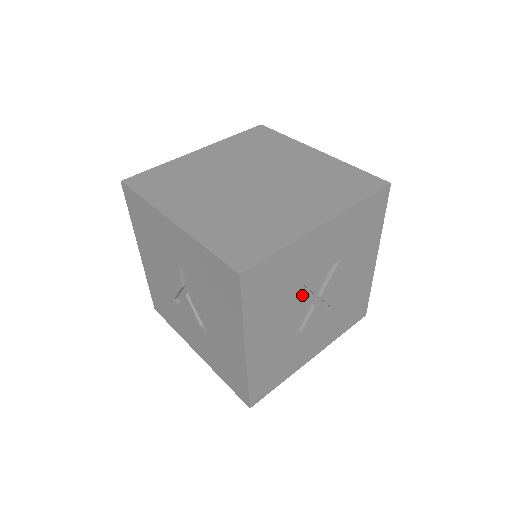
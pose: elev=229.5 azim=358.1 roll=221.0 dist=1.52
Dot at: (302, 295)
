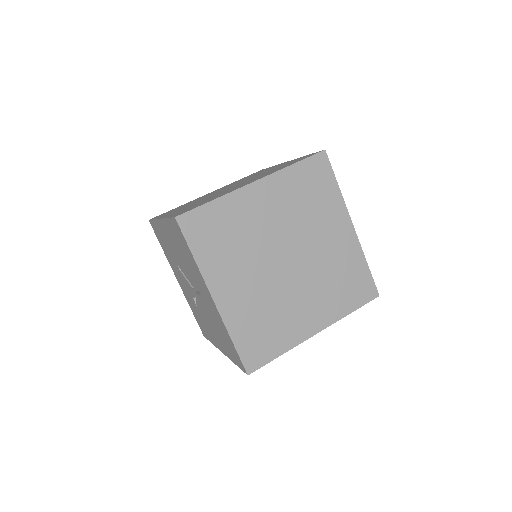
Dot at: occluded
